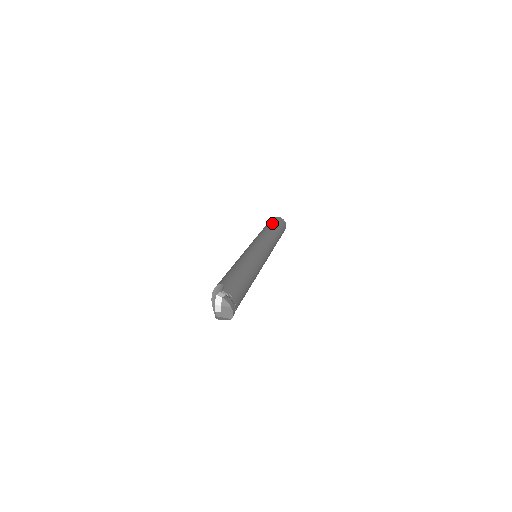
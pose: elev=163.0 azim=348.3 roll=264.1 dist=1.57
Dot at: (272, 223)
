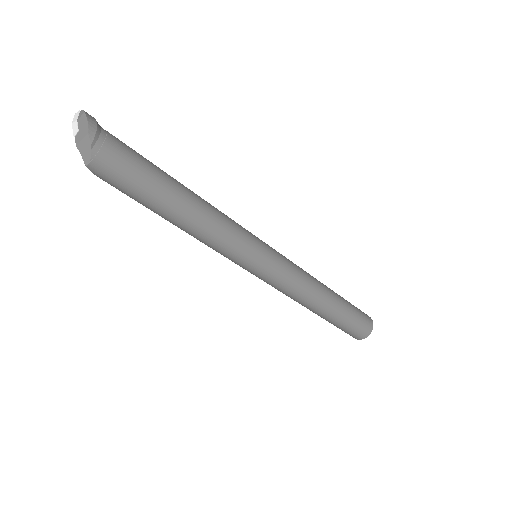
Dot at: occluded
